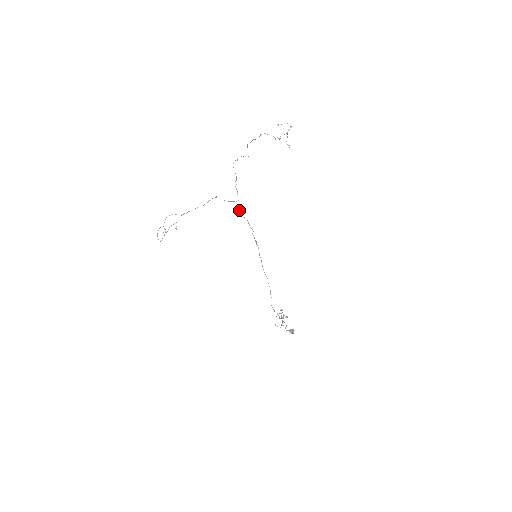
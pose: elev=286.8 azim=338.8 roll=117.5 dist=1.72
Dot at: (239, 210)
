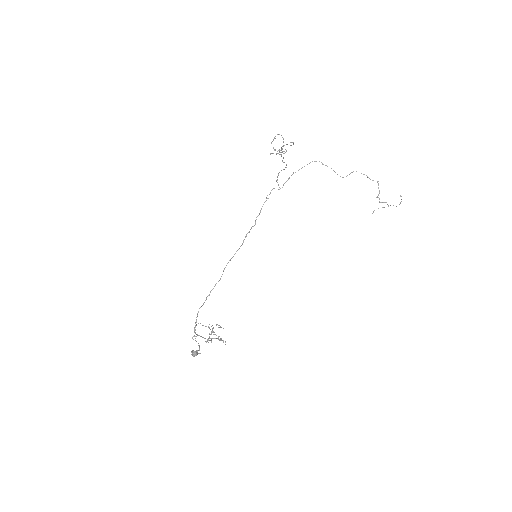
Dot at: occluded
